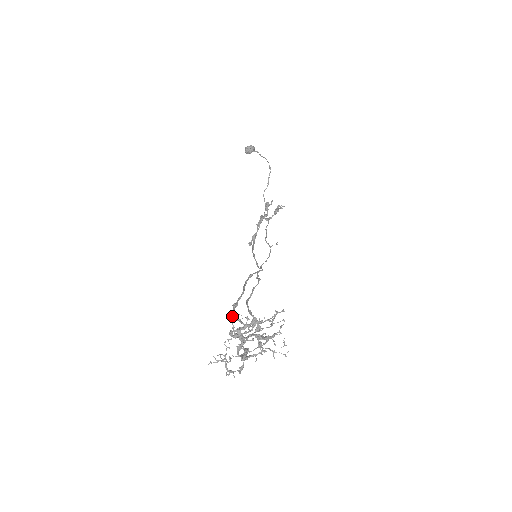
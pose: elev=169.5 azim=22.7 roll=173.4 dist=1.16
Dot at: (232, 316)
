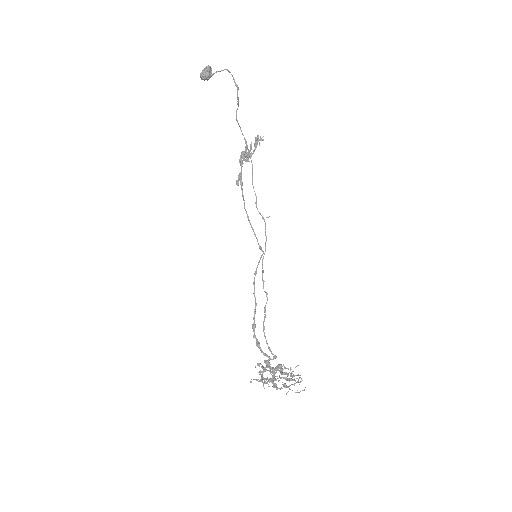
Dot at: (259, 365)
